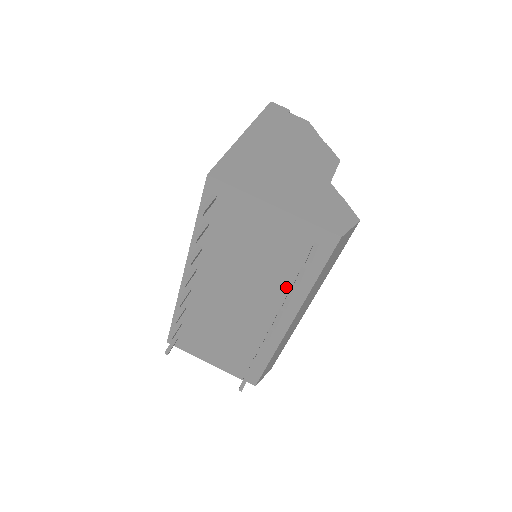
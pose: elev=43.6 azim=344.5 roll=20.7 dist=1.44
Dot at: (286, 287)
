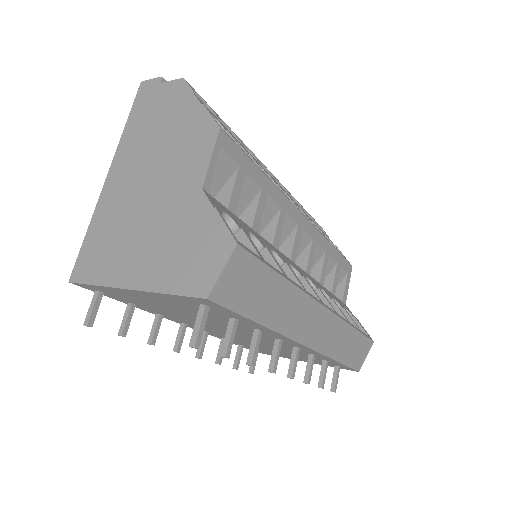
Dot at: (250, 328)
